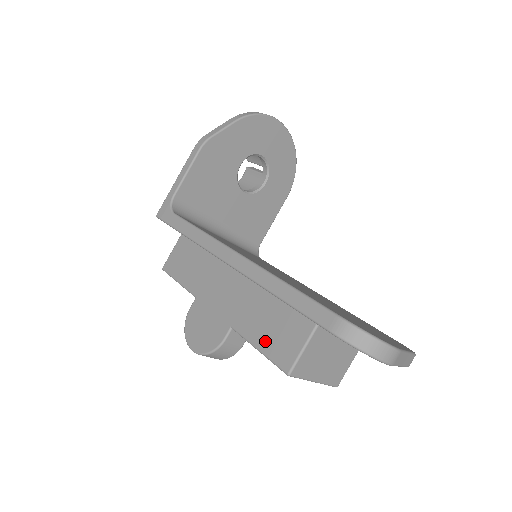
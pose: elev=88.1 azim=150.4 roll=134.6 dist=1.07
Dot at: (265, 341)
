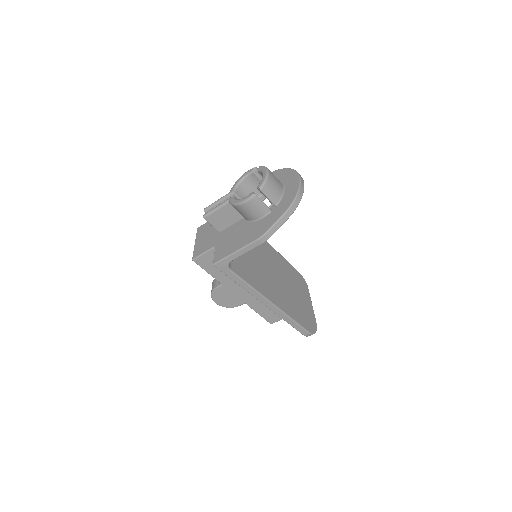
Dot at: (264, 313)
